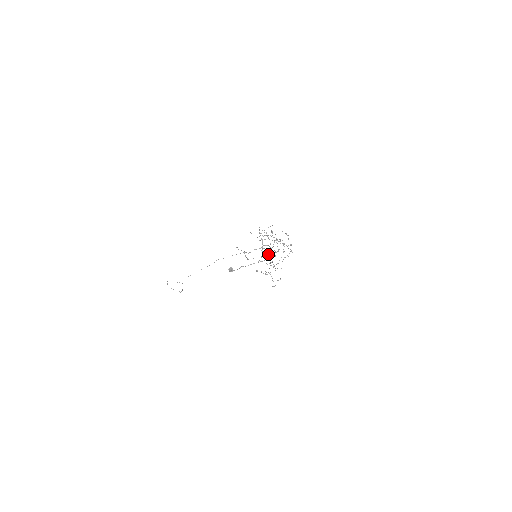
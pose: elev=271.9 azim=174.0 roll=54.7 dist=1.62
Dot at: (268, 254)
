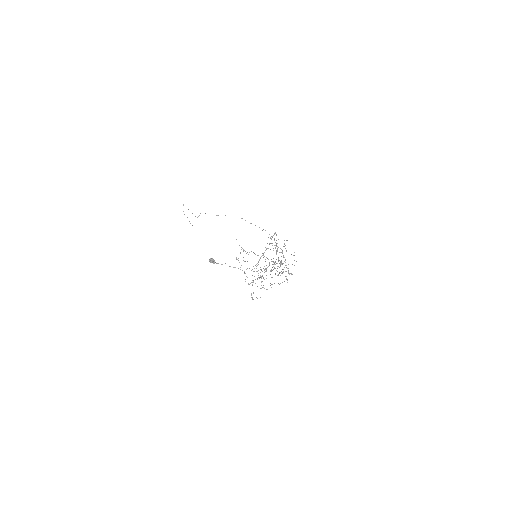
Dot at: (264, 266)
